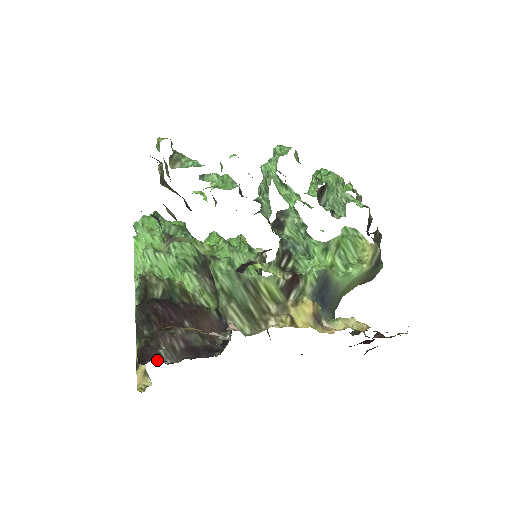
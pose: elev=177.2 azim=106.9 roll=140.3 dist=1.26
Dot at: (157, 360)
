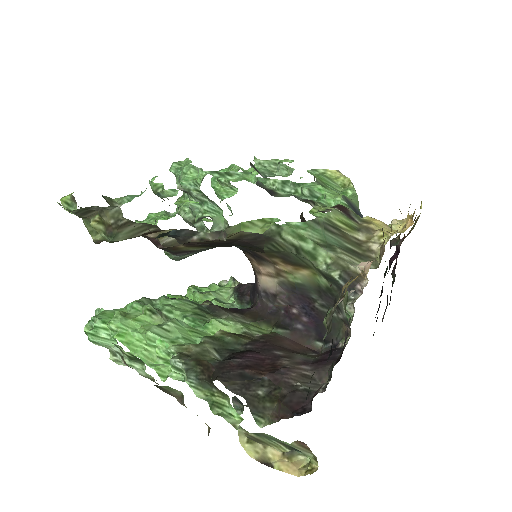
Dot at: (318, 390)
